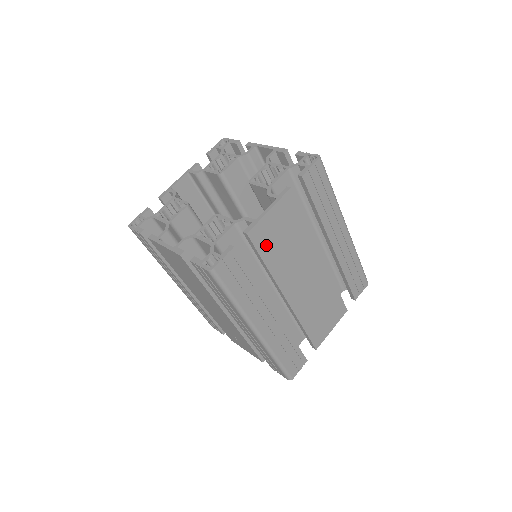
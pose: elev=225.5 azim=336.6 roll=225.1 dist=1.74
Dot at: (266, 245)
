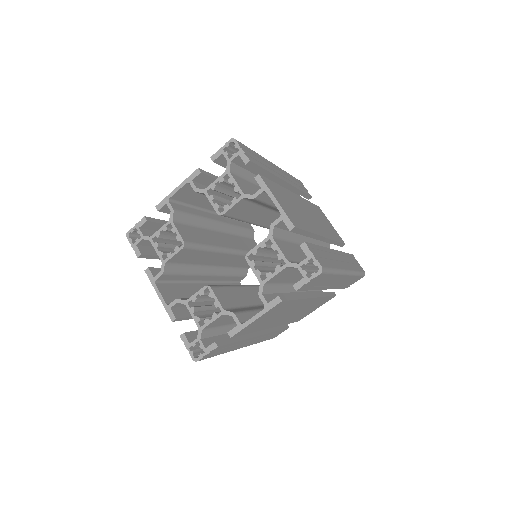
Dot at: (251, 329)
